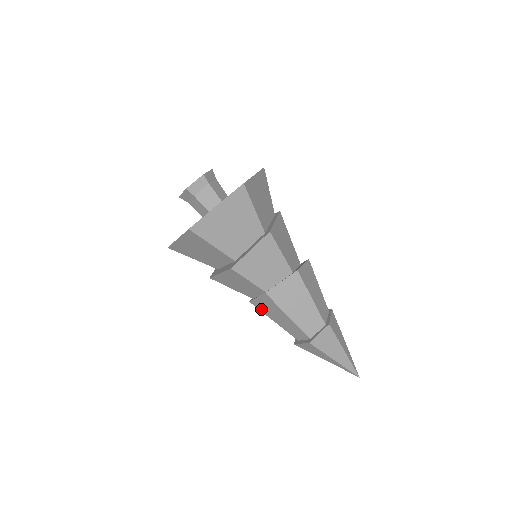
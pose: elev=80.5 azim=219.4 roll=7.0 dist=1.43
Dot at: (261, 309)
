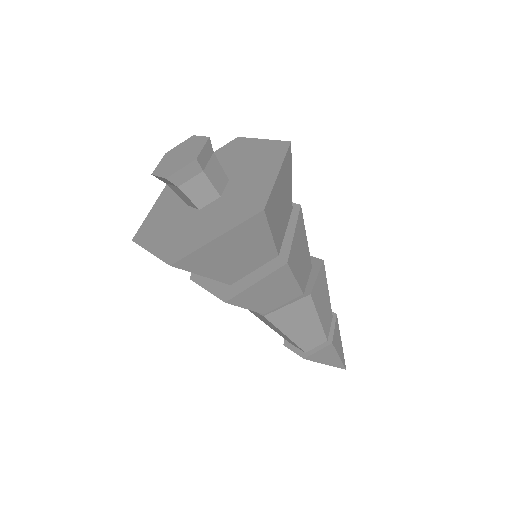
Dot at: (251, 312)
